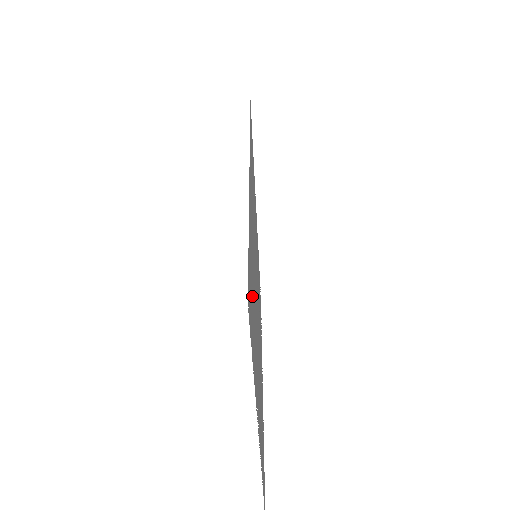
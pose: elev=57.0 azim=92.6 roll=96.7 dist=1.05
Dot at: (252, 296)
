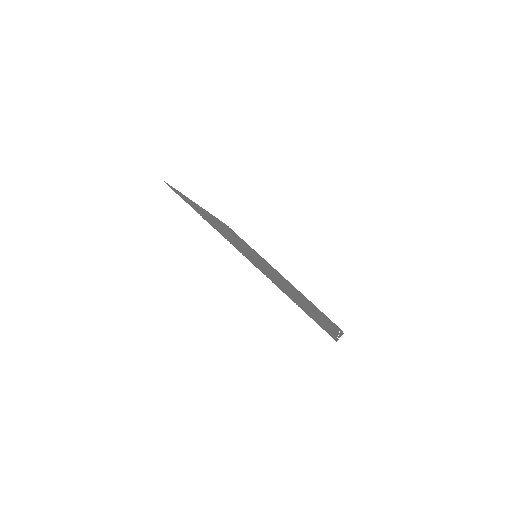
Dot at: (199, 210)
